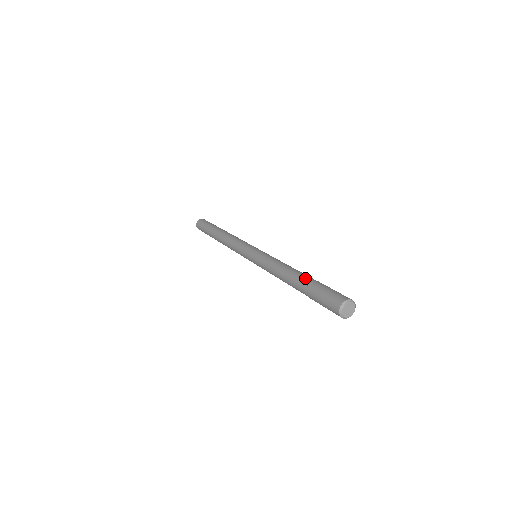
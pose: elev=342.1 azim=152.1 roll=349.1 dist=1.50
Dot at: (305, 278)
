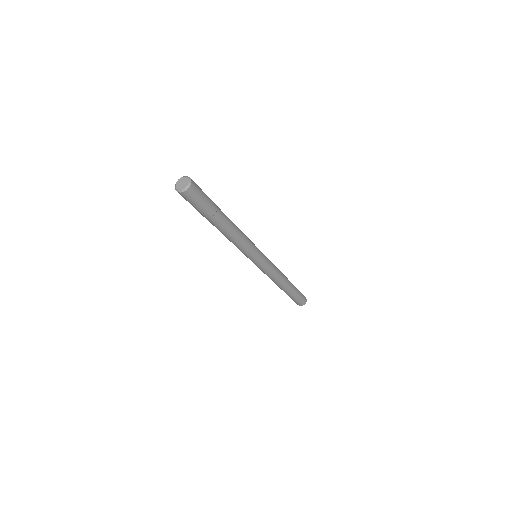
Dot at: occluded
